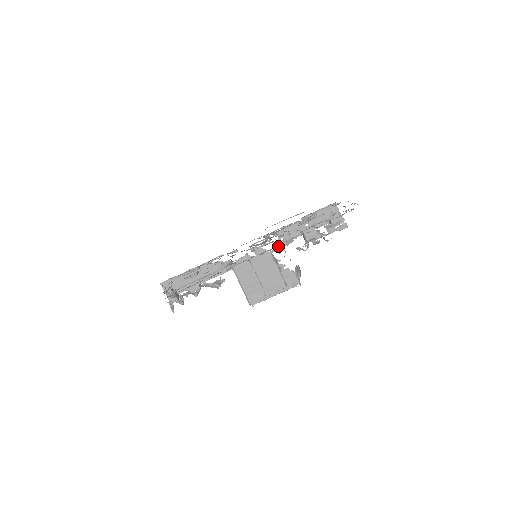
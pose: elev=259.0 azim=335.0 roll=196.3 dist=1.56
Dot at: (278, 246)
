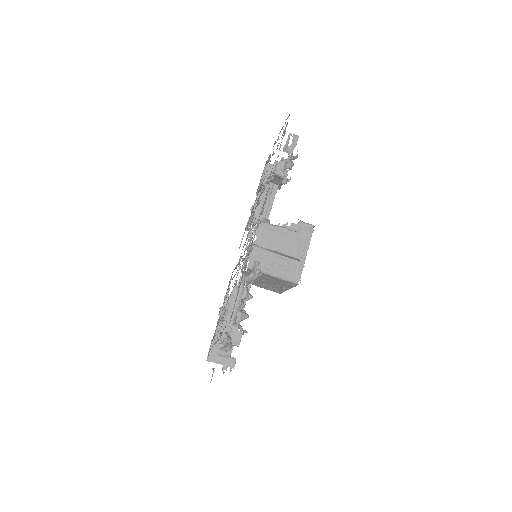
Dot at: (267, 193)
